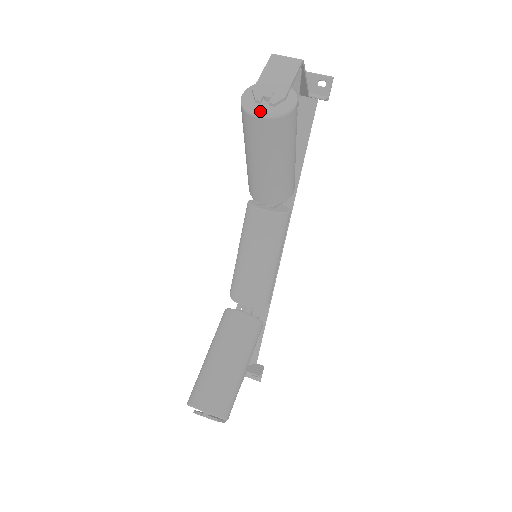
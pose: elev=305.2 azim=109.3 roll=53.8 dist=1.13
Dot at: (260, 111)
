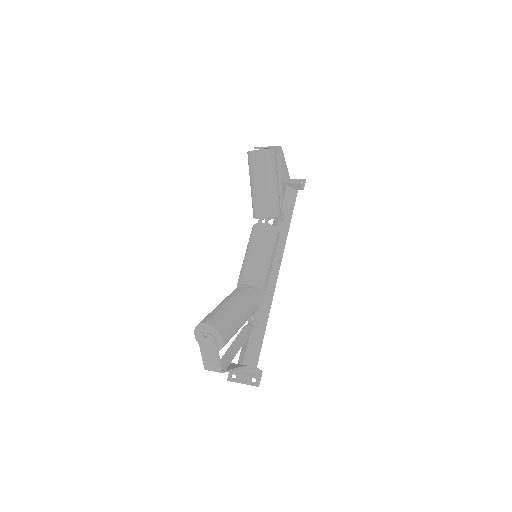
Dot at: (256, 150)
